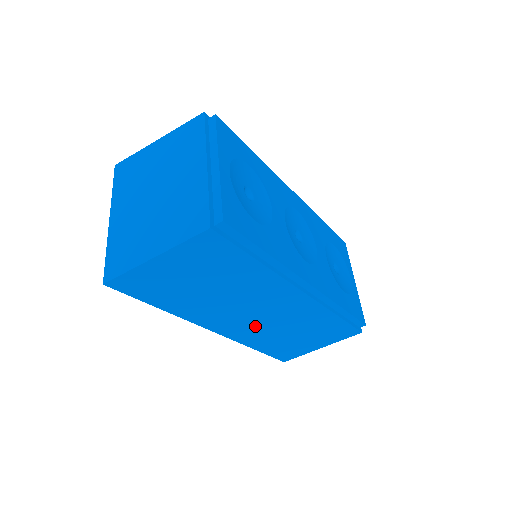
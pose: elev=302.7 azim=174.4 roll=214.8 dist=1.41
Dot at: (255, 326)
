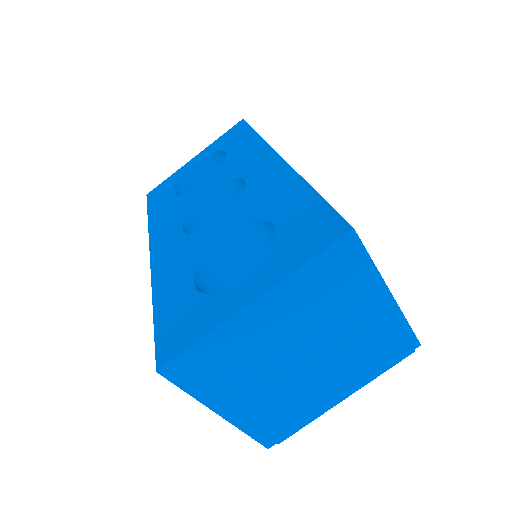
Dot at: occluded
